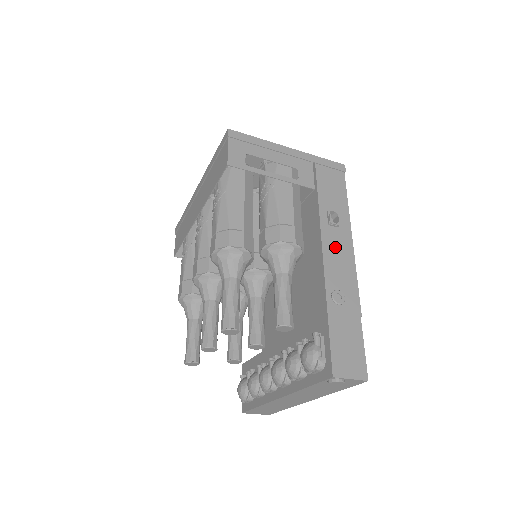
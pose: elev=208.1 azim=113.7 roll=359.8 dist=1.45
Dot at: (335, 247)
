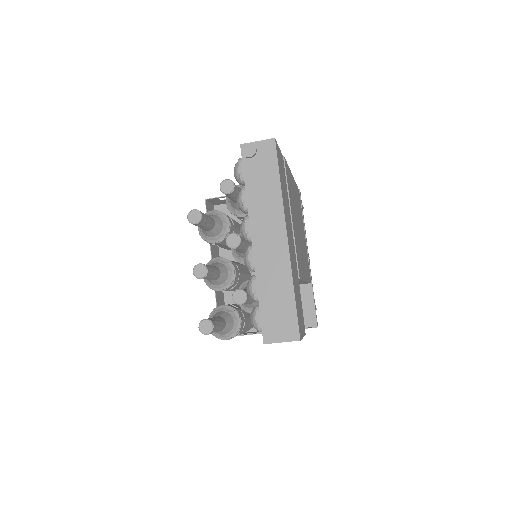
Dot at: occluded
